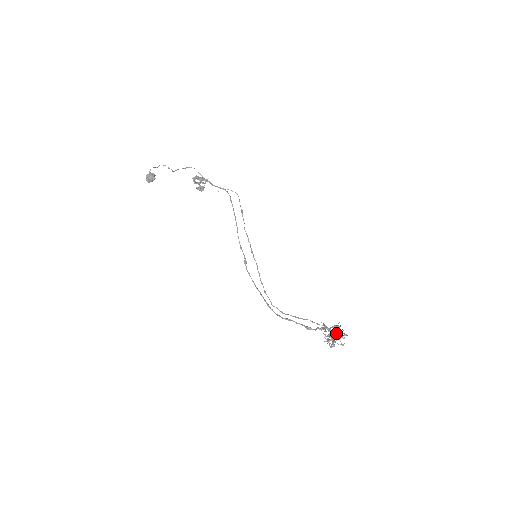
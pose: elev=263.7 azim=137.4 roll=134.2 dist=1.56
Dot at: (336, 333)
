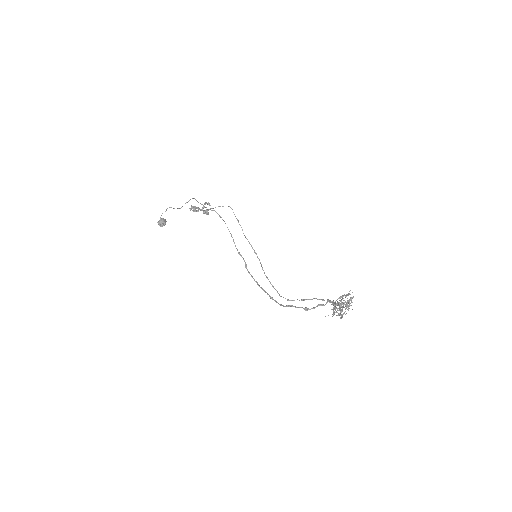
Dot at: occluded
